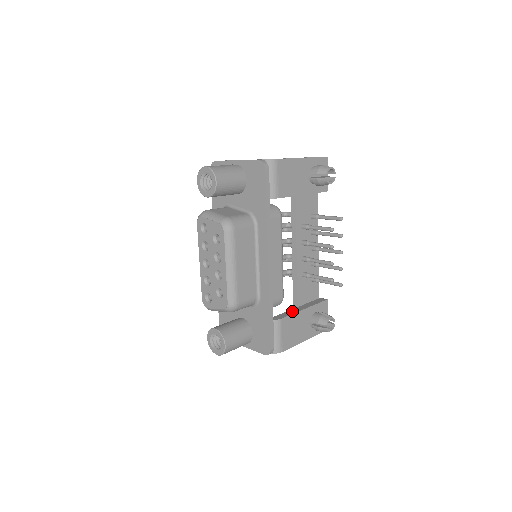
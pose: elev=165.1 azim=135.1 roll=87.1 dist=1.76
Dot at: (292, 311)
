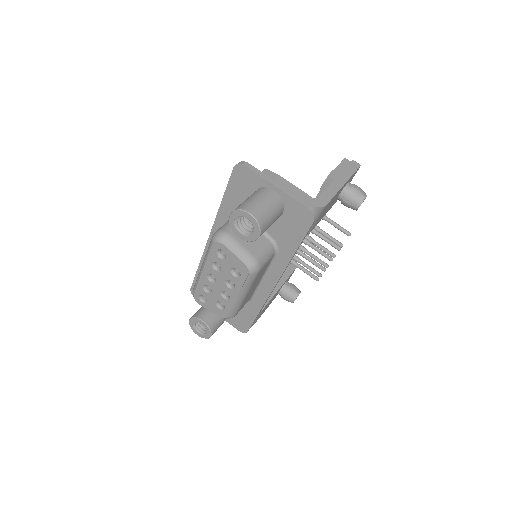
Dot at: occluded
